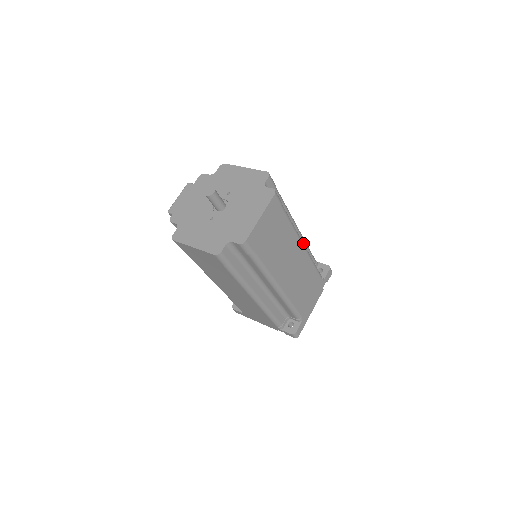
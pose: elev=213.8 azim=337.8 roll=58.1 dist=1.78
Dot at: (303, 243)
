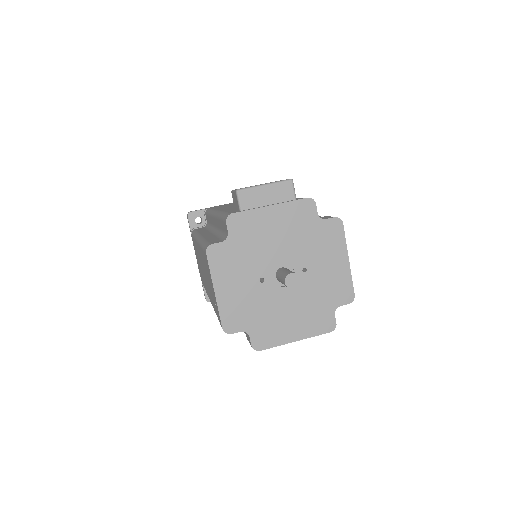
Dot at: occluded
